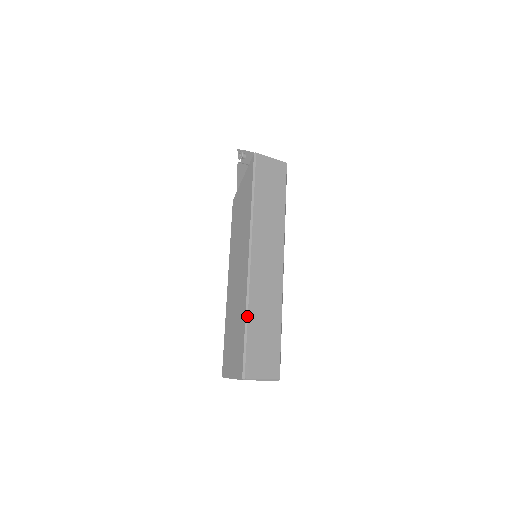
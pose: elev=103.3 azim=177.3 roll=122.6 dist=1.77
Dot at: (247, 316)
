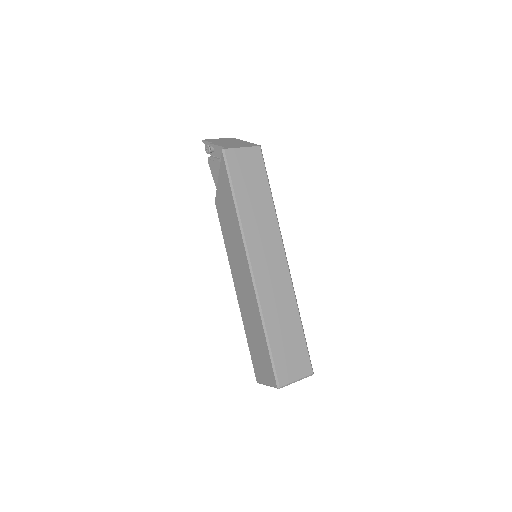
Dot at: (265, 327)
